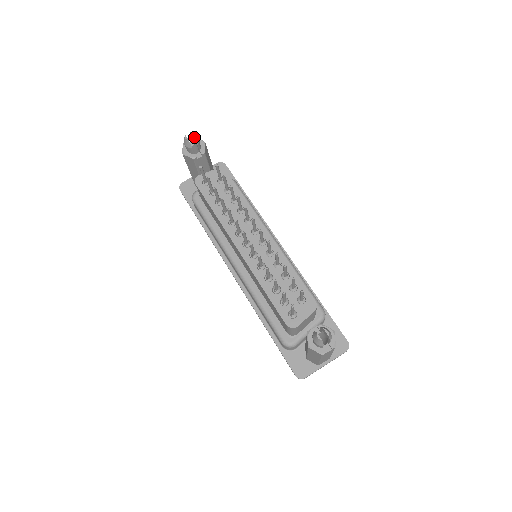
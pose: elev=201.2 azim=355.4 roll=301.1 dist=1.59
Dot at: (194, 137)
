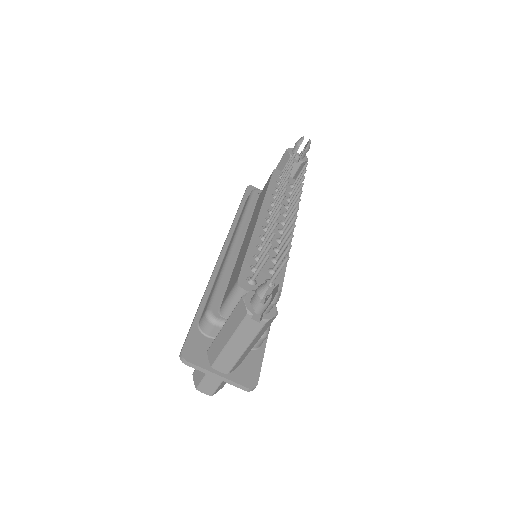
Dot at: (309, 142)
